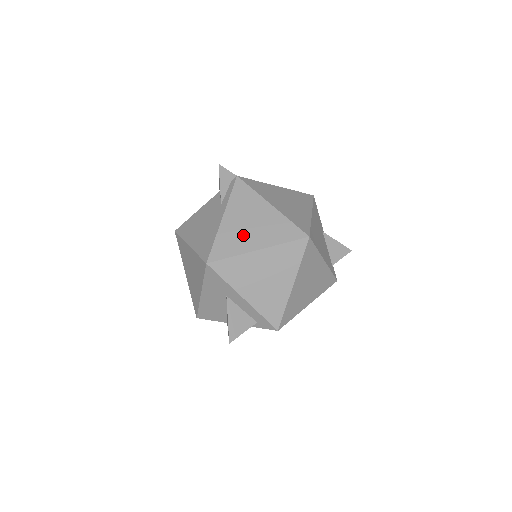
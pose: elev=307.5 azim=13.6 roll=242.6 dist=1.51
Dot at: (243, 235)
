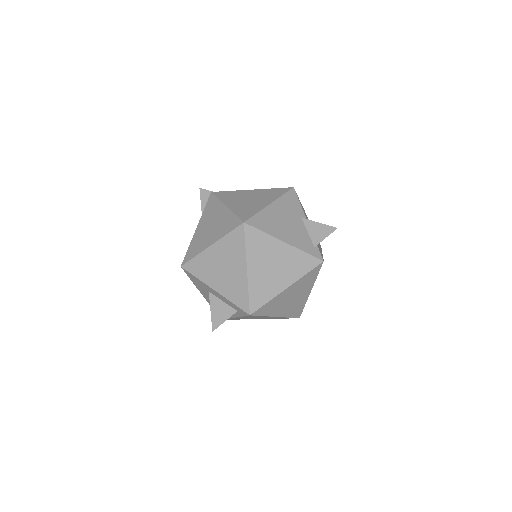
Dot at: (205, 237)
